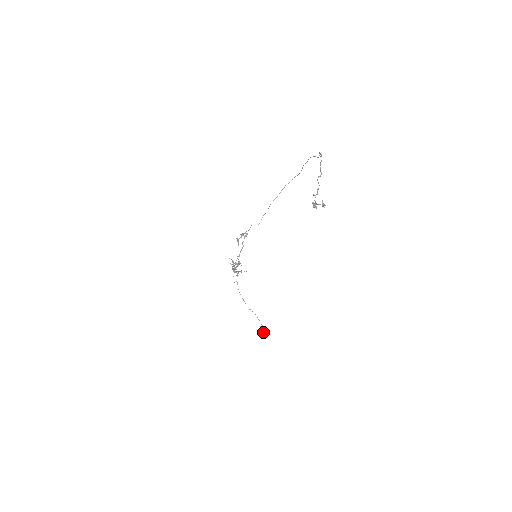
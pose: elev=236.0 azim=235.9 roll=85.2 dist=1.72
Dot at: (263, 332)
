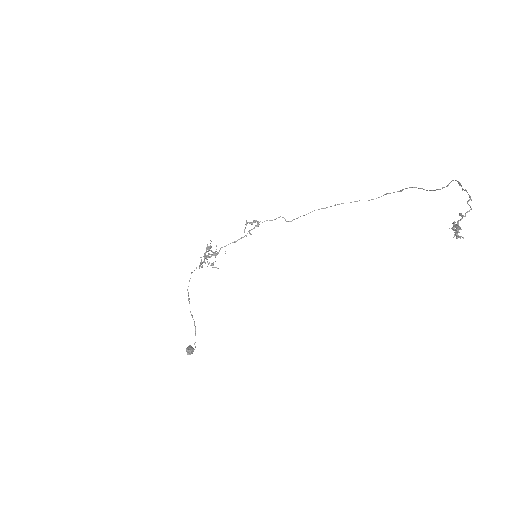
Dot at: (190, 354)
